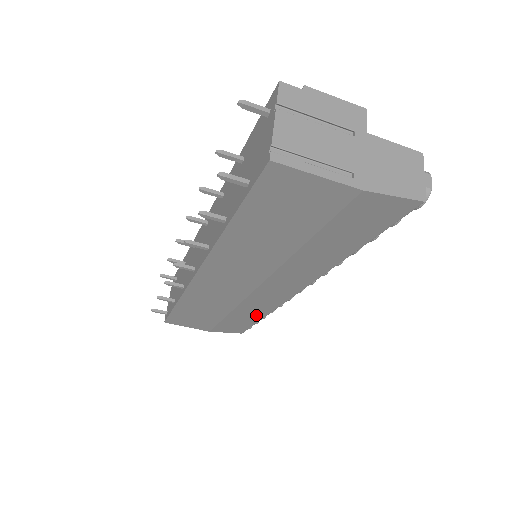
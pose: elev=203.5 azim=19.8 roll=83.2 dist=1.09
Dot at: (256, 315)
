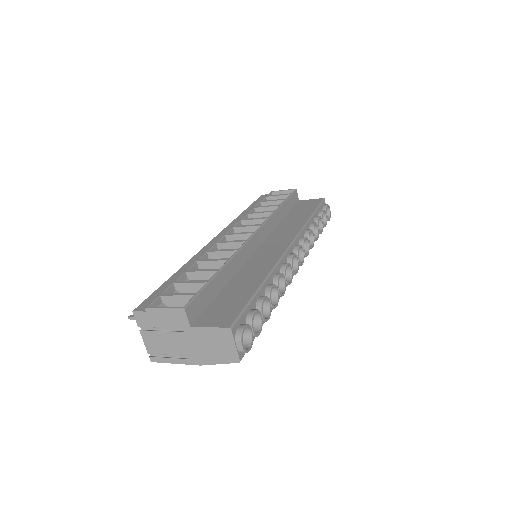
Dot at: occluded
